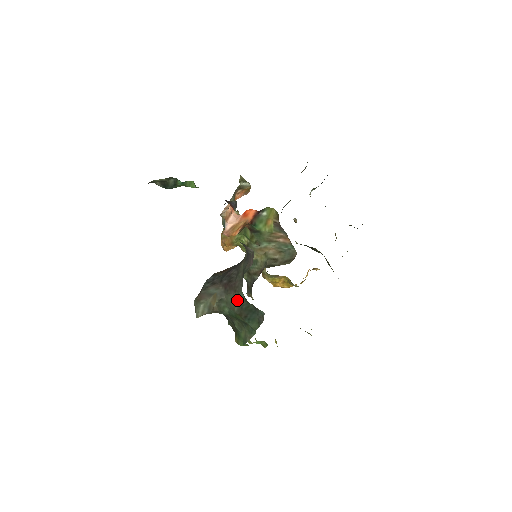
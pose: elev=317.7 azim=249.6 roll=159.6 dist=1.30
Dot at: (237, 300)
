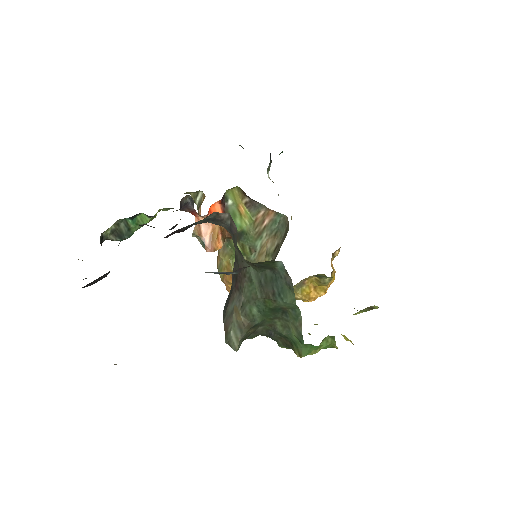
Dot at: (252, 282)
